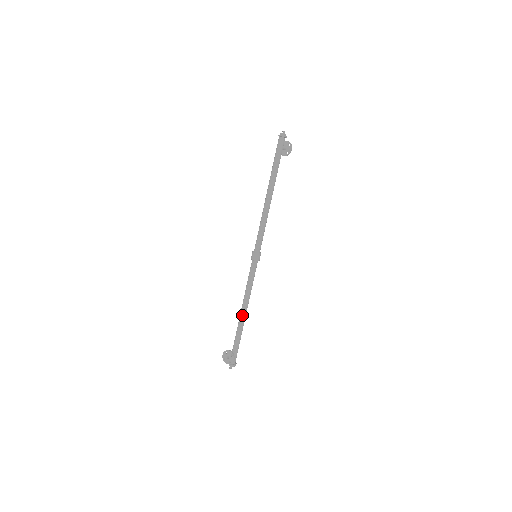
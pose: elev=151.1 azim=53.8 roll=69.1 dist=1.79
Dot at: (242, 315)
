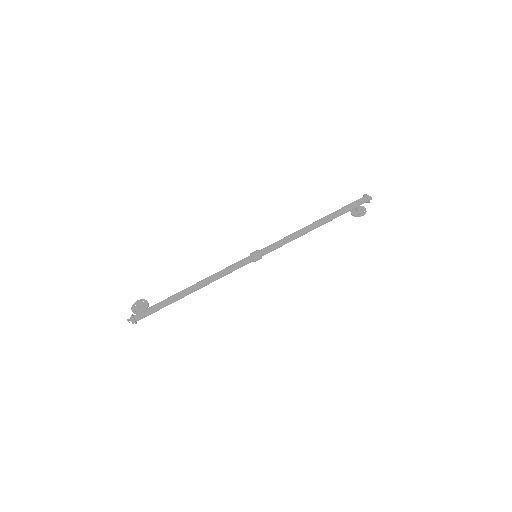
Dot at: (192, 287)
